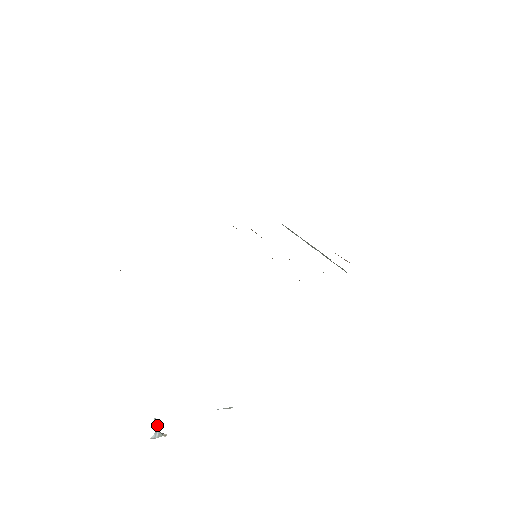
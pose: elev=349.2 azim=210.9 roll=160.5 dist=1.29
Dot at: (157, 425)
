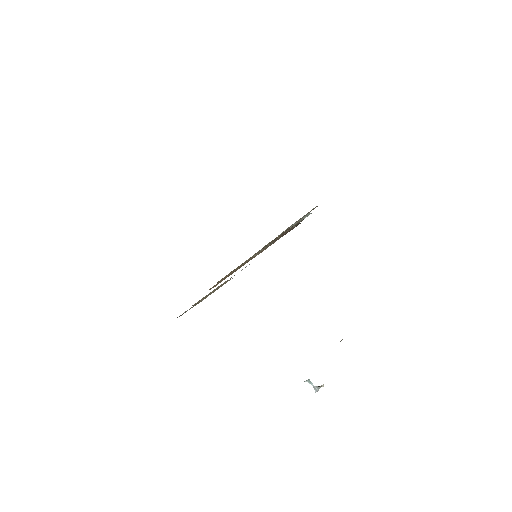
Dot at: occluded
